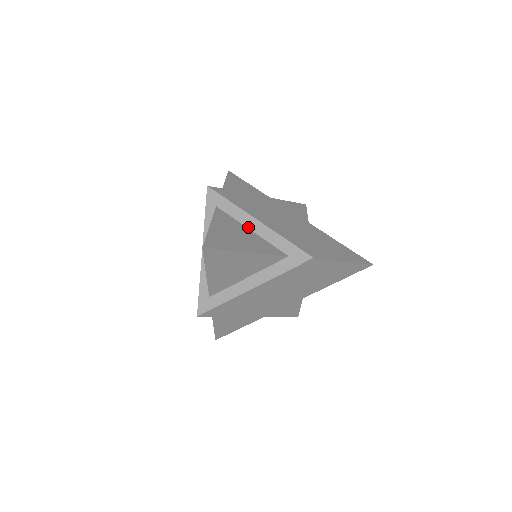
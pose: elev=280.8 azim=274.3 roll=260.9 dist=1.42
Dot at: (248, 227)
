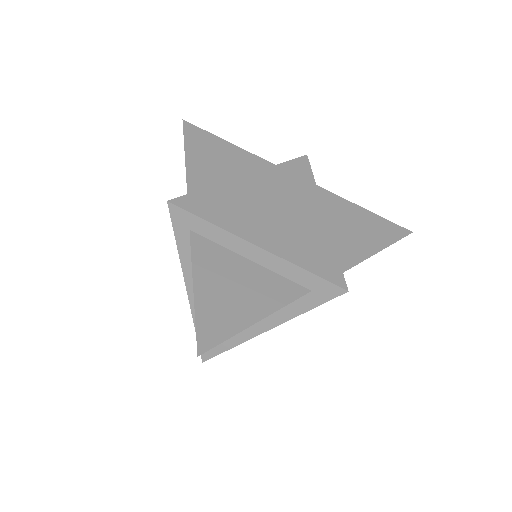
Dot at: (244, 256)
